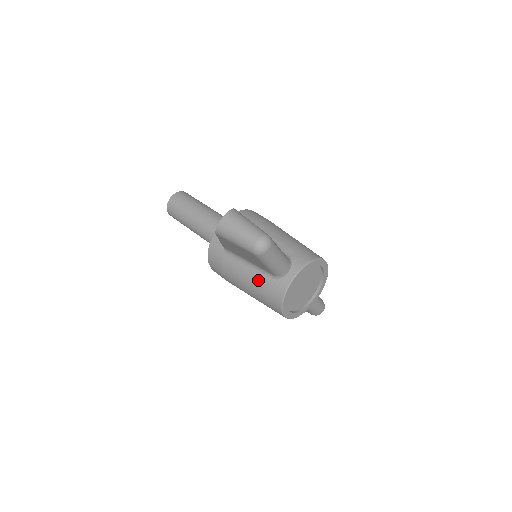
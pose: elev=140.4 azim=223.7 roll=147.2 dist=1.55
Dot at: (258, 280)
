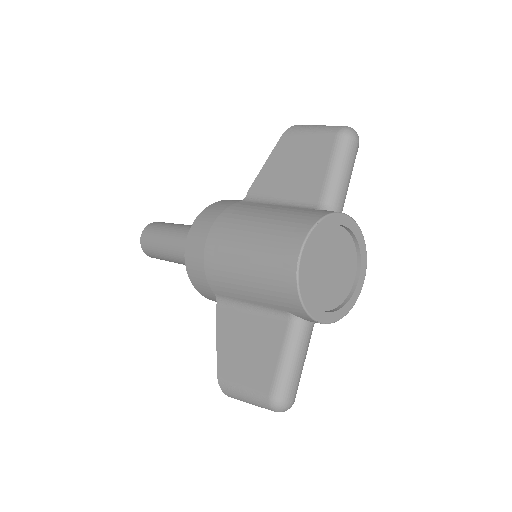
Dot at: (286, 209)
